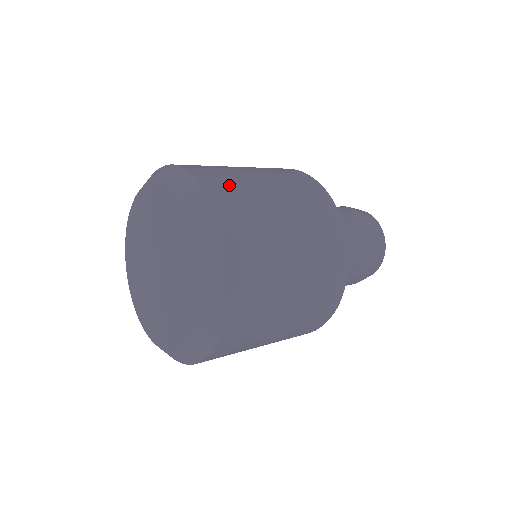
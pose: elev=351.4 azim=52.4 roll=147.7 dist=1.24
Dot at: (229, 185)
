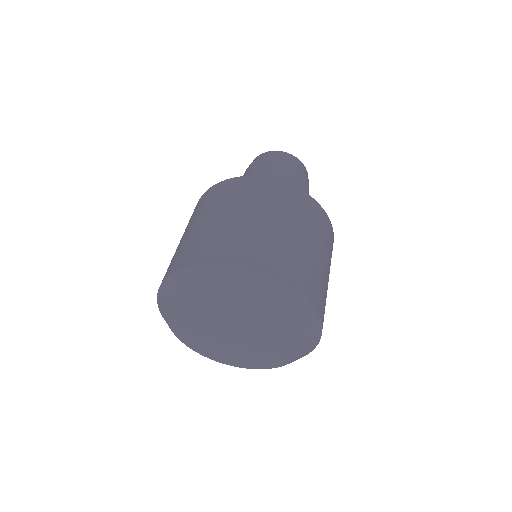
Dot at: occluded
